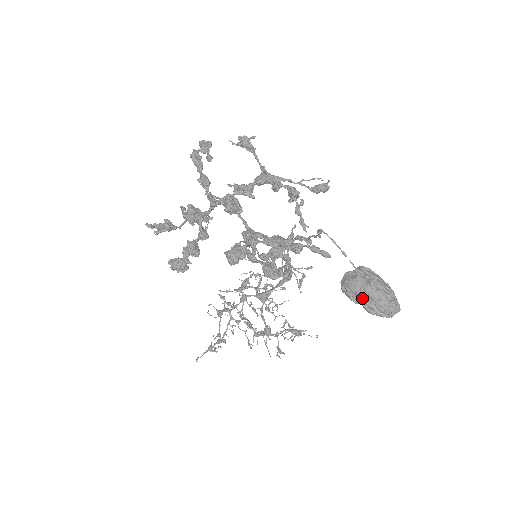
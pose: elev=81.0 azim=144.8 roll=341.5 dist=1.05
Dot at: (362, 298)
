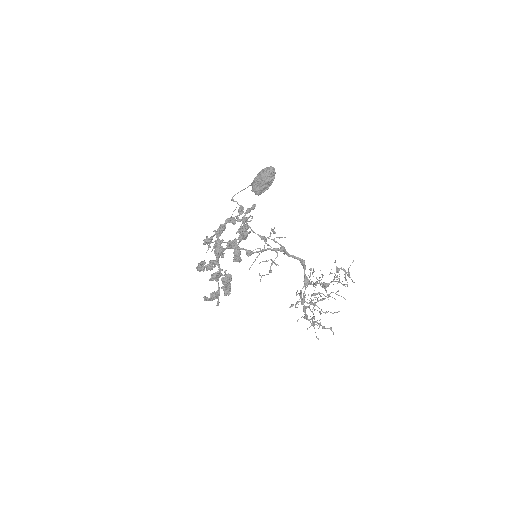
Dot at: (259, 183)
